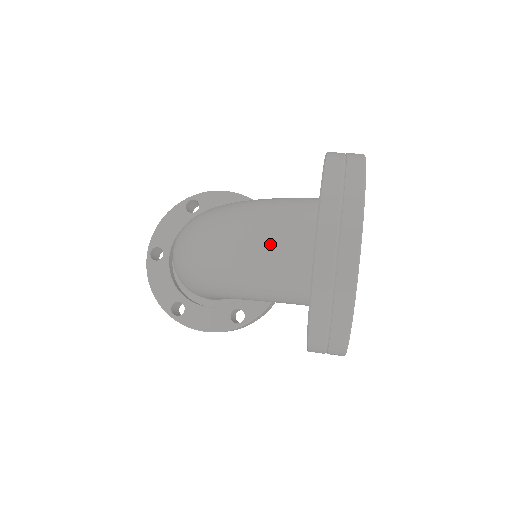
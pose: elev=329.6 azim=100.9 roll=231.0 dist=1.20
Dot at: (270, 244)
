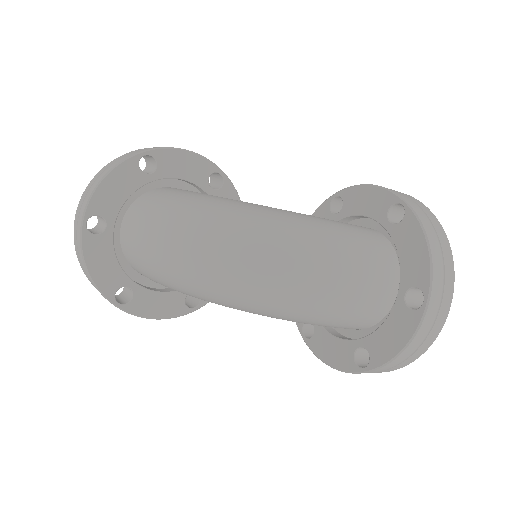
Dot at: (349, 288)
